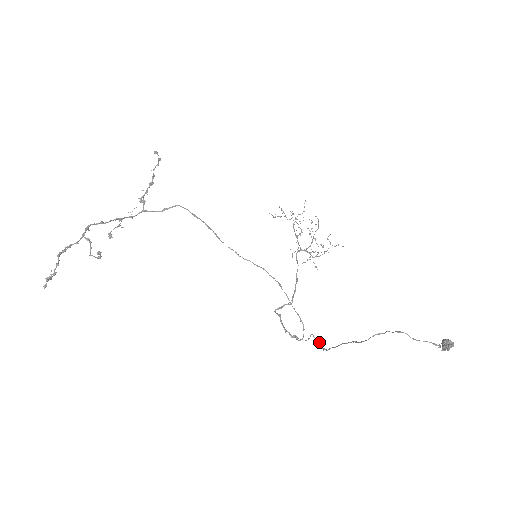
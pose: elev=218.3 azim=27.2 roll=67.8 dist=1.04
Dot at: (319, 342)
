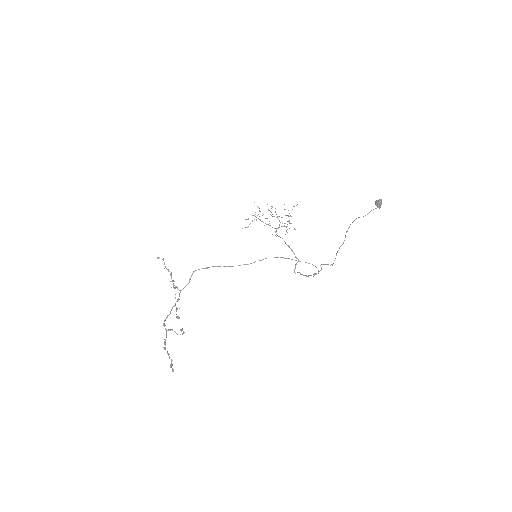
Dot at: (327, 264)
